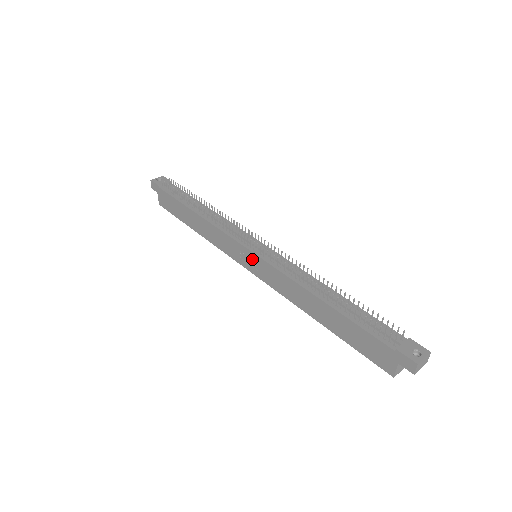
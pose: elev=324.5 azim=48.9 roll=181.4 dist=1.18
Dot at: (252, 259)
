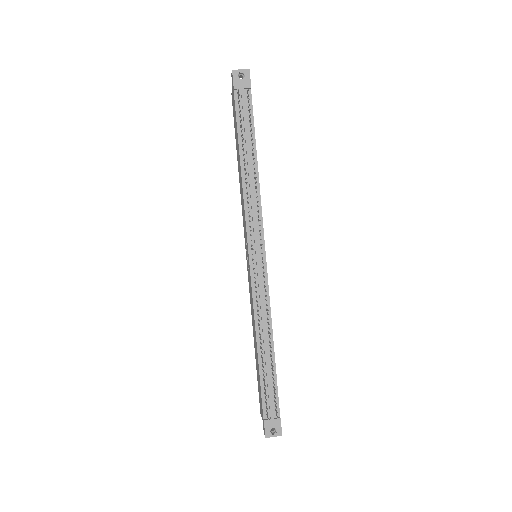
Dot at: (248, 260)
